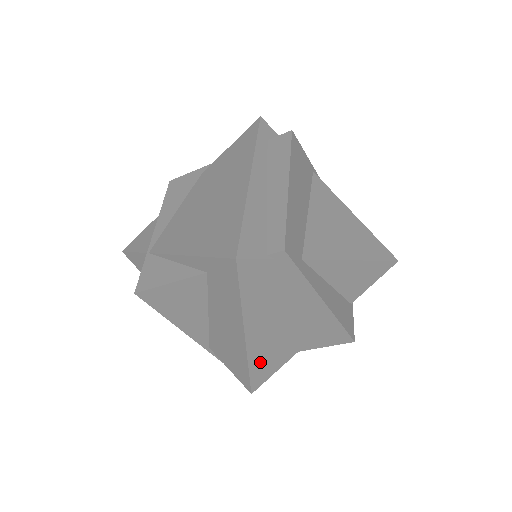
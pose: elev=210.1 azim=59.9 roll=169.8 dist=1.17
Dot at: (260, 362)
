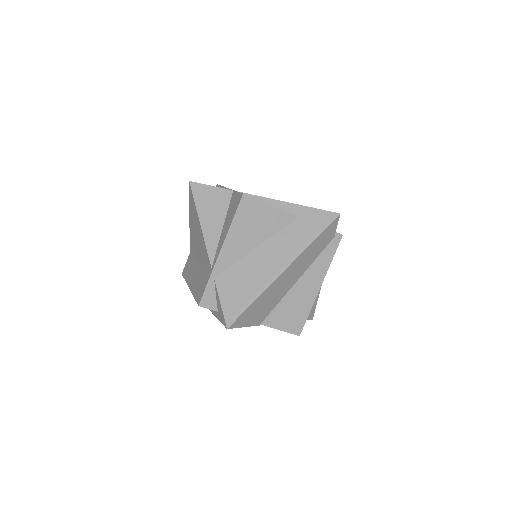
Dot at: (260, 302)
